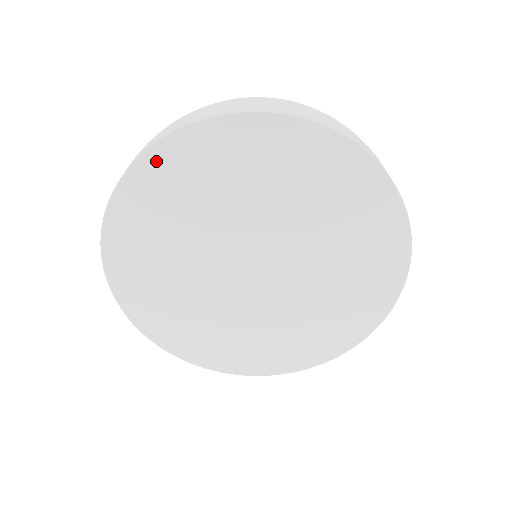
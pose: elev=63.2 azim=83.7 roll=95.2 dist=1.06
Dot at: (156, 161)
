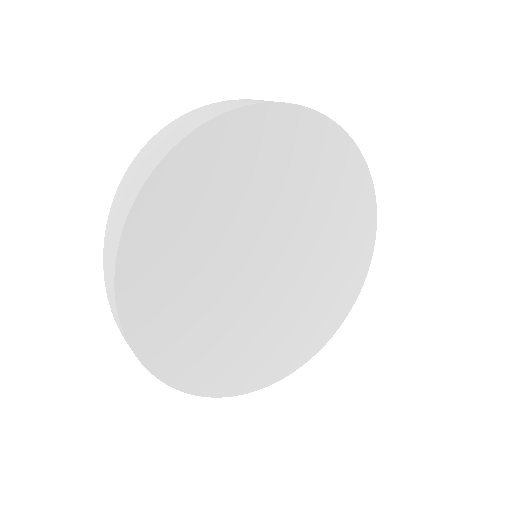
Dot at: (135, 242)
